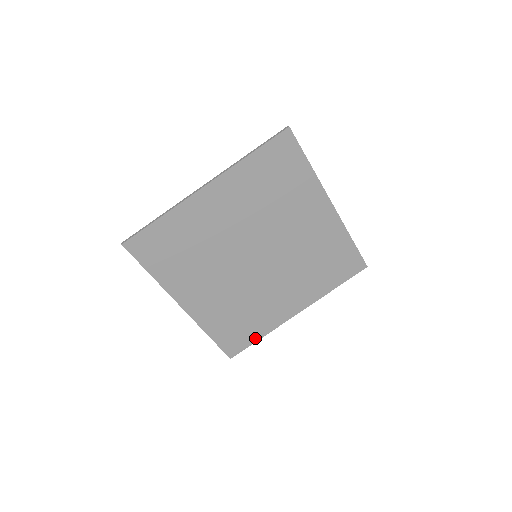
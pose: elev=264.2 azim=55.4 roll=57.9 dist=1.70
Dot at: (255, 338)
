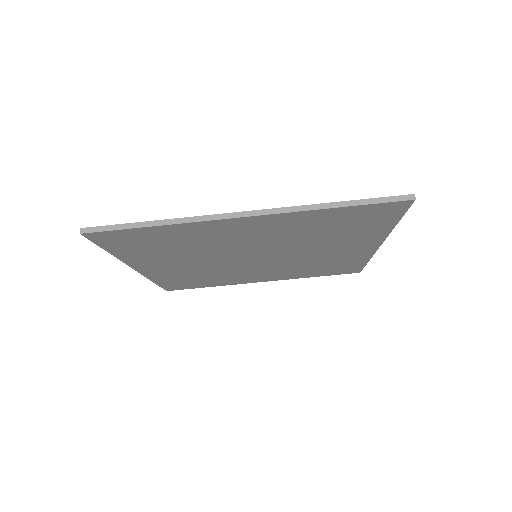
Dot at: (204, 286)
